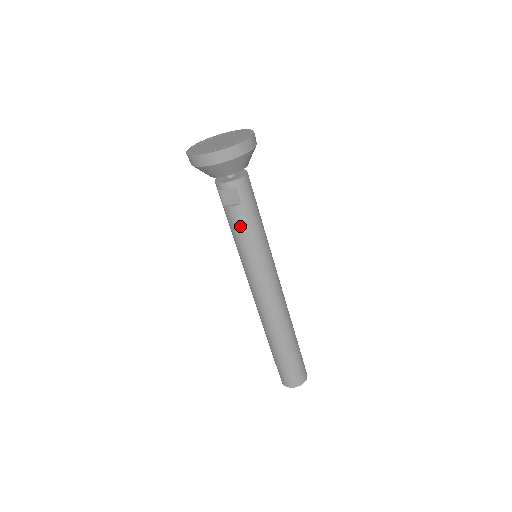
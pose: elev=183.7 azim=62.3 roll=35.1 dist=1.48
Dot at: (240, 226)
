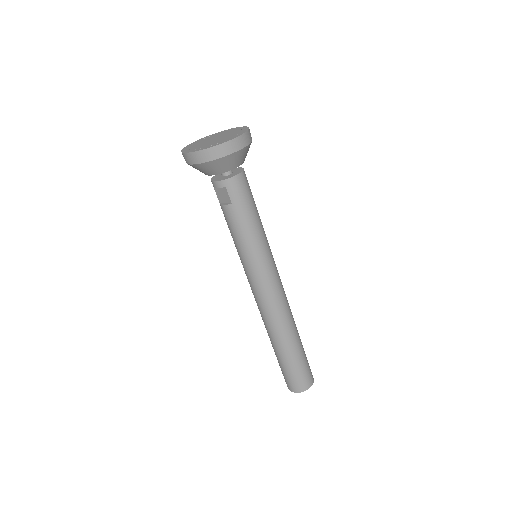
Dot at: (232, 225)
